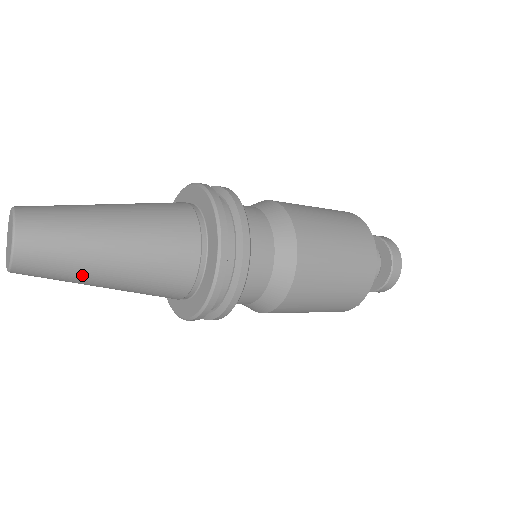
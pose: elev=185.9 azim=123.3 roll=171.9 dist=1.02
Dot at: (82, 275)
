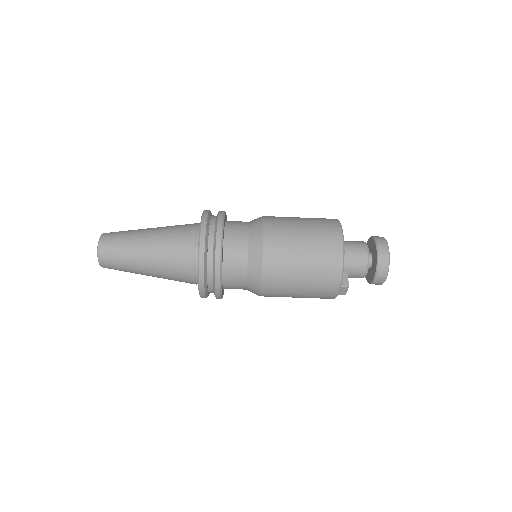
Dot at: (132, 263)
